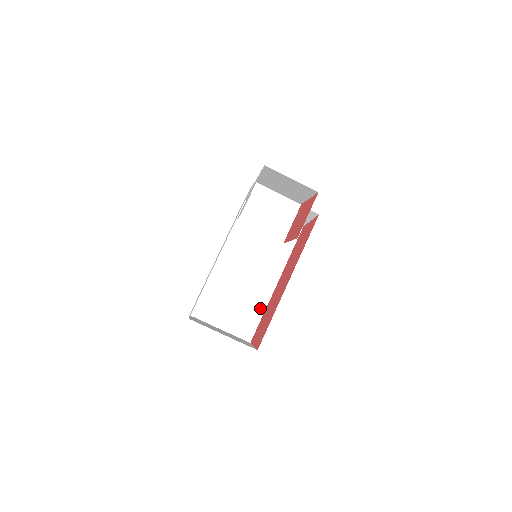
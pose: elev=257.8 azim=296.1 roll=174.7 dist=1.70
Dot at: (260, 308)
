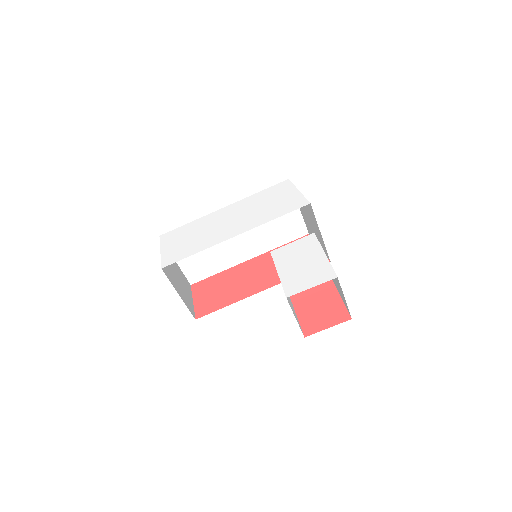
Dot at: (220, 267)
